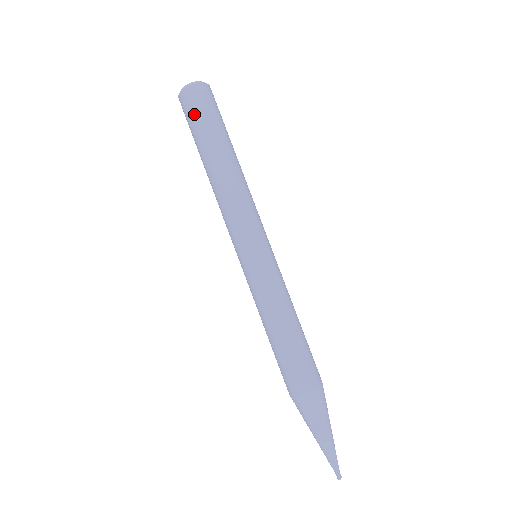
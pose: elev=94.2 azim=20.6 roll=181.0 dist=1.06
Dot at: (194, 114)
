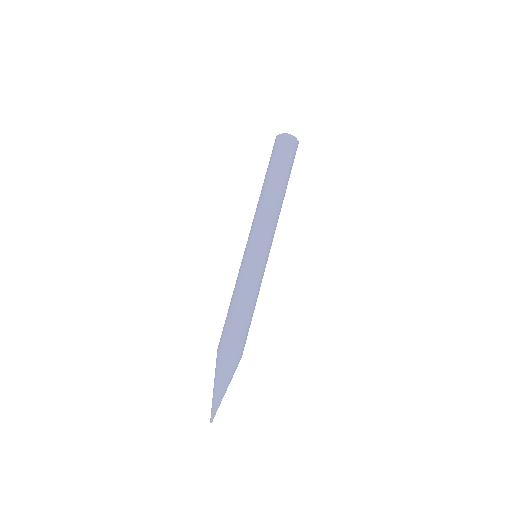
Dot at: (278, 152)
